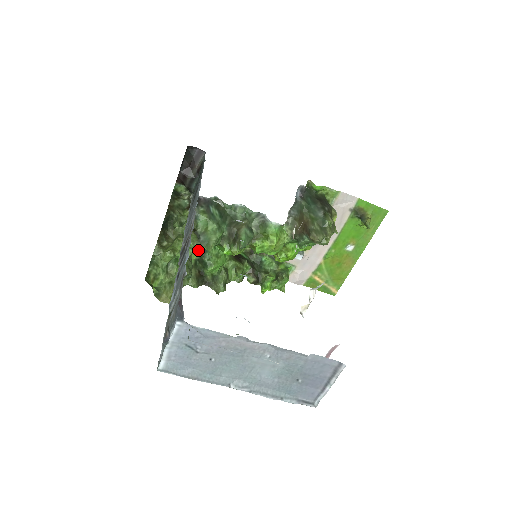
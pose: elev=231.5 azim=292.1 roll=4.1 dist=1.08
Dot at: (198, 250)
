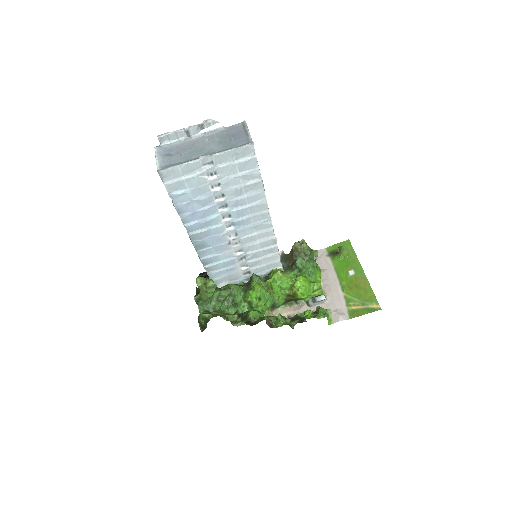
Dot at: (238, 317)
